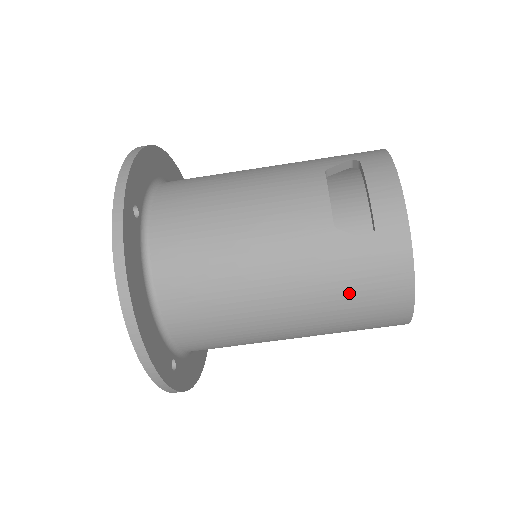
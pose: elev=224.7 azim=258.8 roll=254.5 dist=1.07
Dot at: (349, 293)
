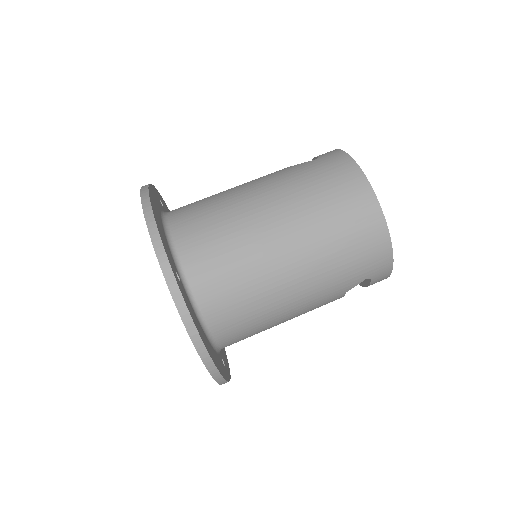
Dot at: (313, 182)
